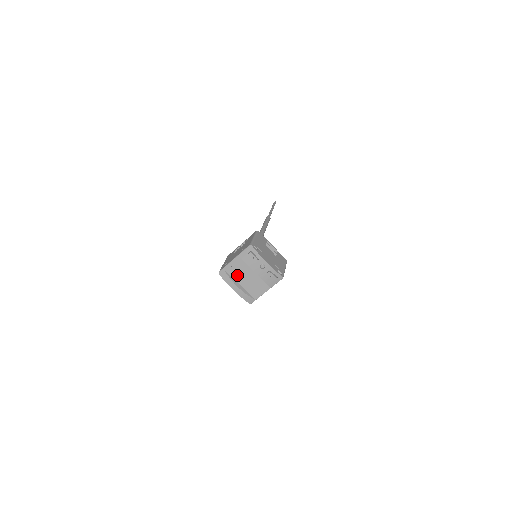
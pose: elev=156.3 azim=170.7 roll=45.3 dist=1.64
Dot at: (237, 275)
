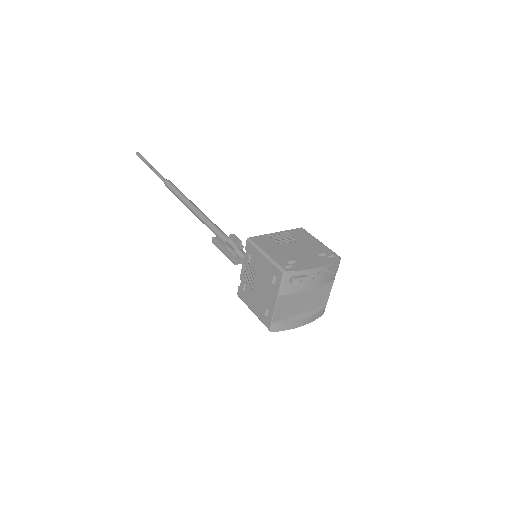
Dot at: (291, 311)
